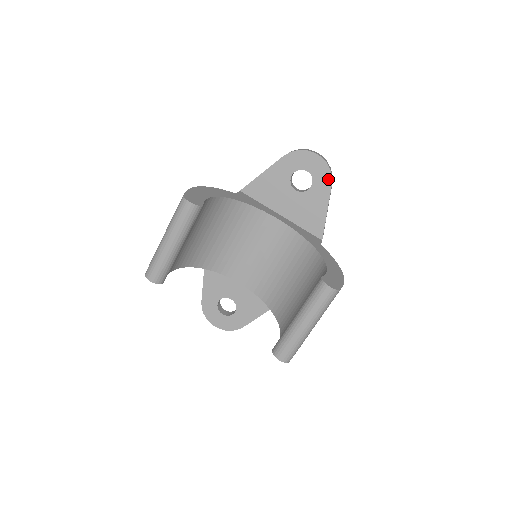
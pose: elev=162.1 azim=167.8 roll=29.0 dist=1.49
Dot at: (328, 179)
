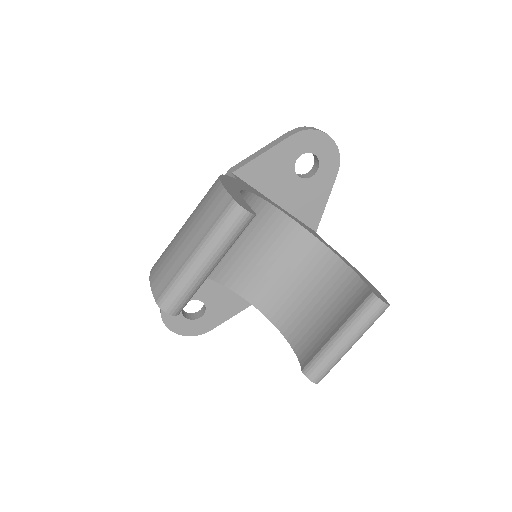
Dot at: (336, 166)
